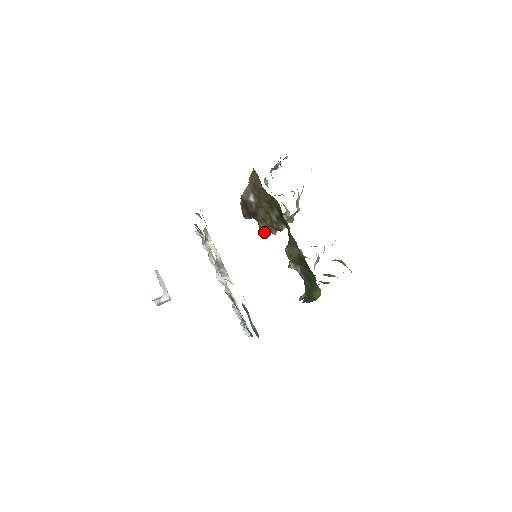
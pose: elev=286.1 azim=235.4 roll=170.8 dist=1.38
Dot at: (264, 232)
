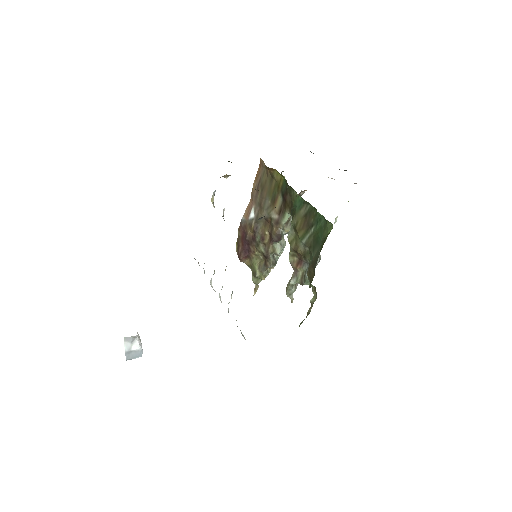
Dot at: (258, 273)
